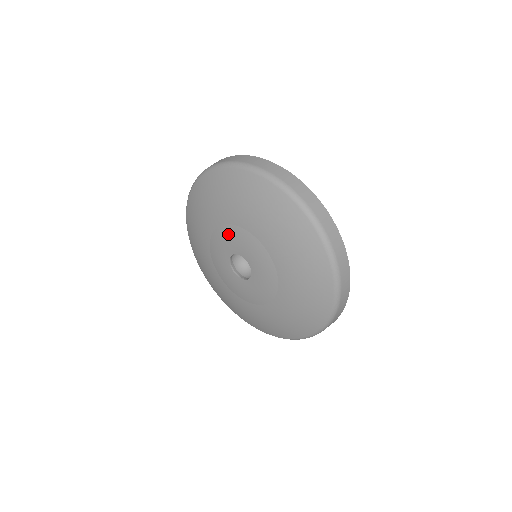
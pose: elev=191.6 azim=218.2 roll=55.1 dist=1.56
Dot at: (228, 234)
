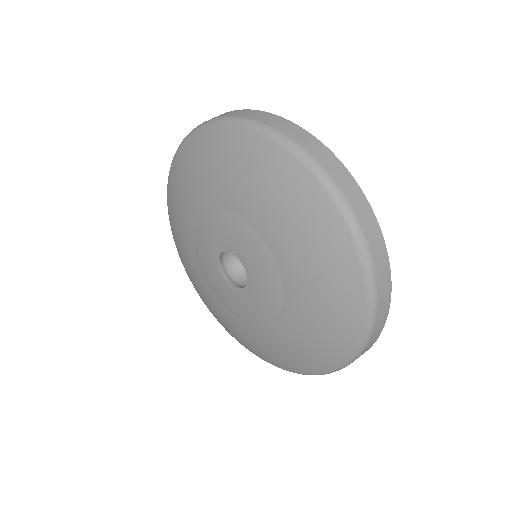
Dot at: (206, 227)
